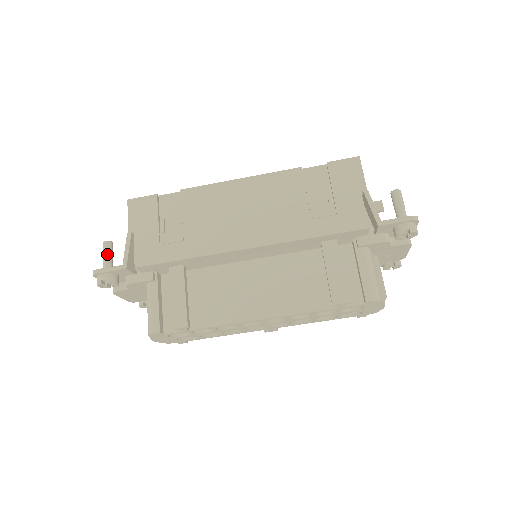
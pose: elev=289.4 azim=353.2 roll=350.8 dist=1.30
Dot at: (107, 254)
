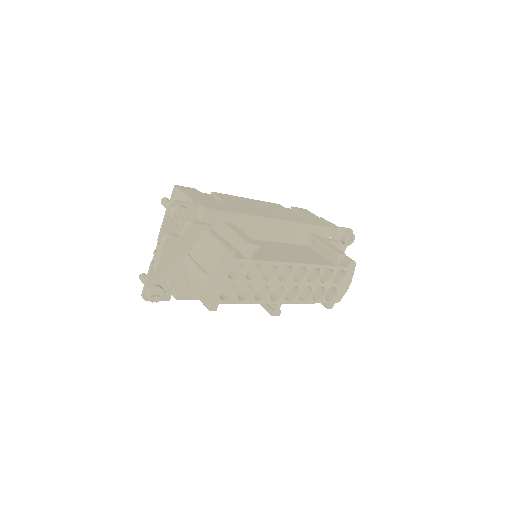
Dot at: occluded
